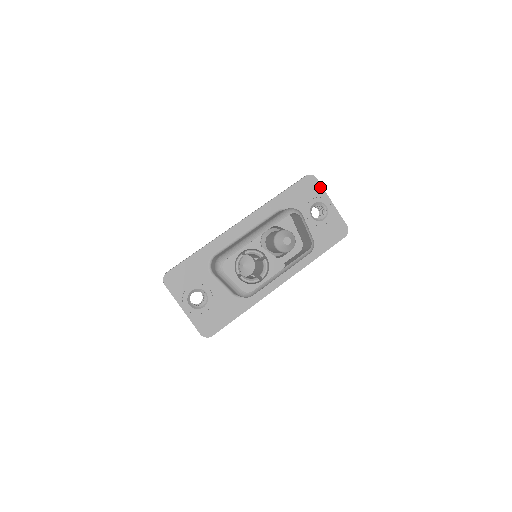
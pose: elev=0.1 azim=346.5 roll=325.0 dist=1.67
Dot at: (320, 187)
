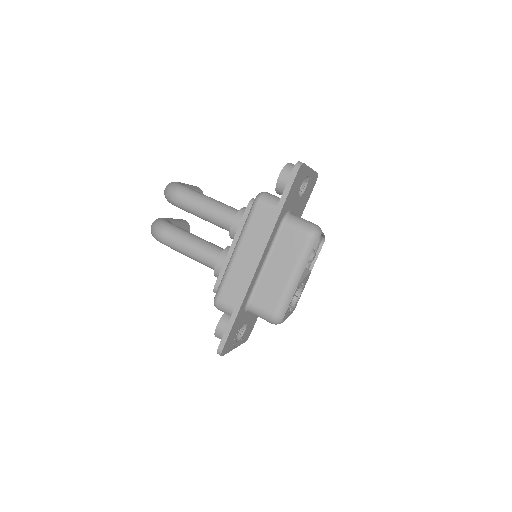
Dot at: (306, 167)
